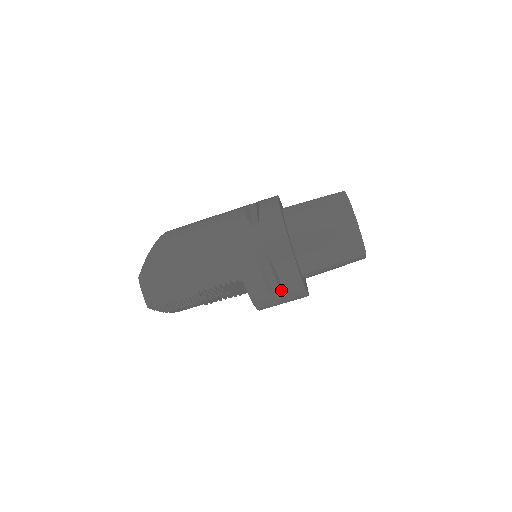
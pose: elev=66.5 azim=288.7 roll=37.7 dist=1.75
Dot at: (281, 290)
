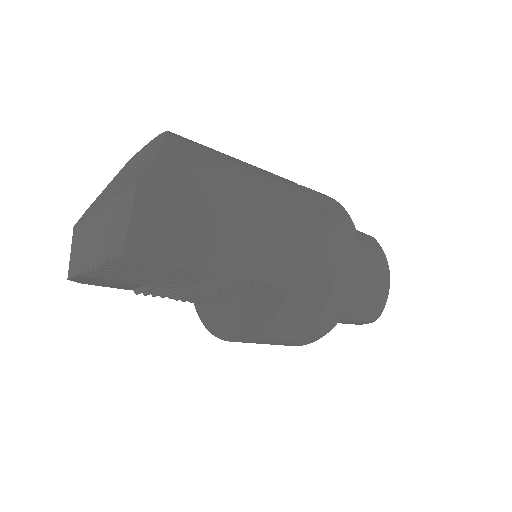
Dot at: (303, 327)
